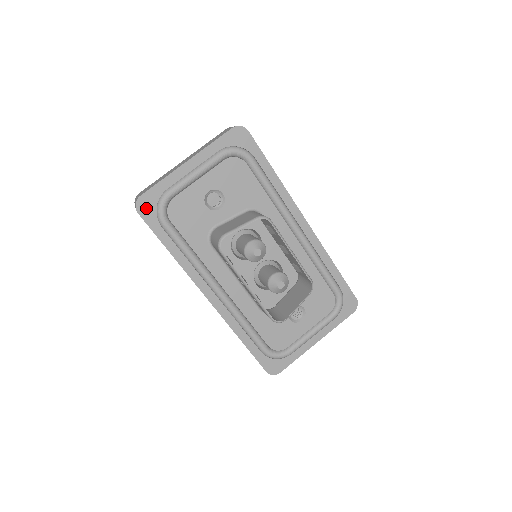
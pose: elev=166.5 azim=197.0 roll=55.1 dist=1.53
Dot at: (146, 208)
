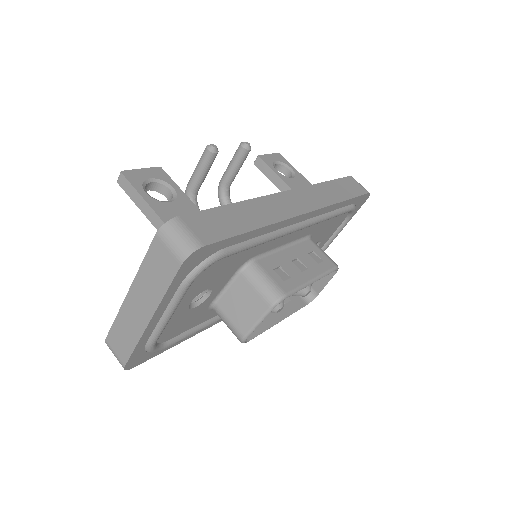
Dot at: (137, 361)
